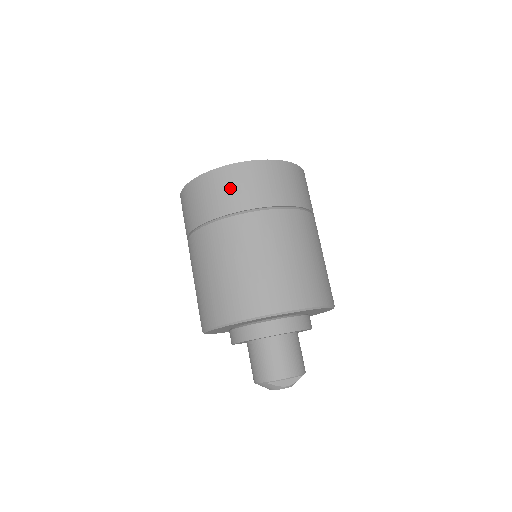
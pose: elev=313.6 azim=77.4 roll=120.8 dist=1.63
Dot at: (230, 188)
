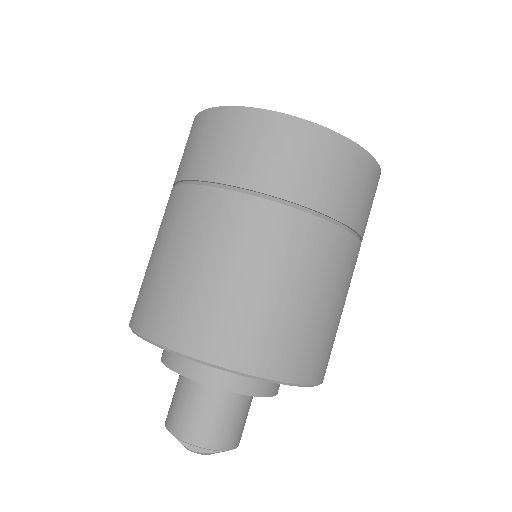
Dot at: (203, 142)
